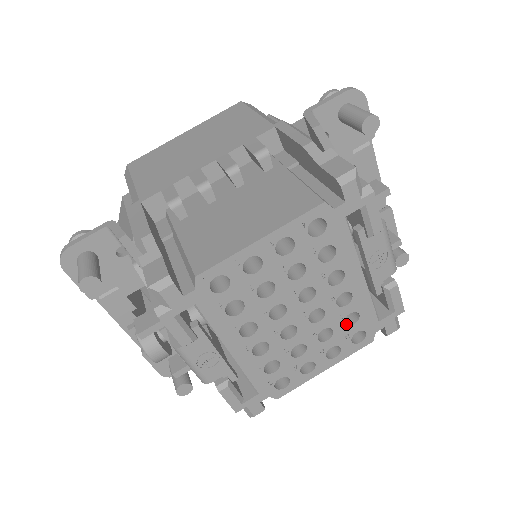
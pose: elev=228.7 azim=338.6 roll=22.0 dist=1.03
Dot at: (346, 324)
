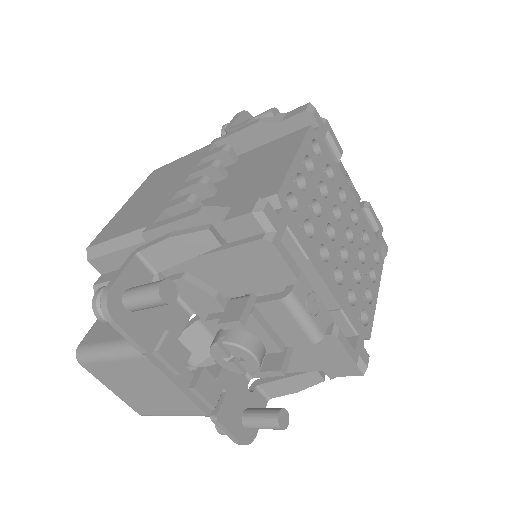
Dot at: (364, 246)
